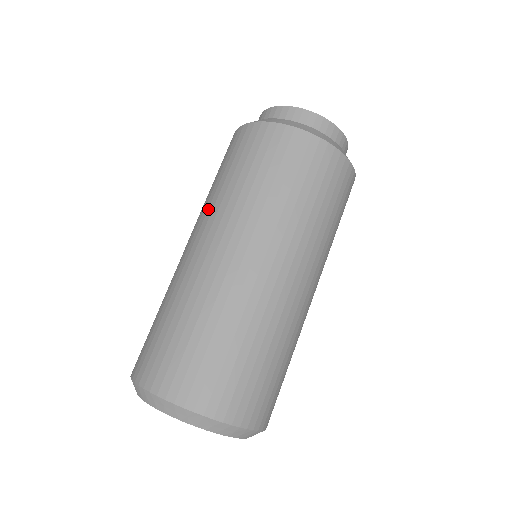
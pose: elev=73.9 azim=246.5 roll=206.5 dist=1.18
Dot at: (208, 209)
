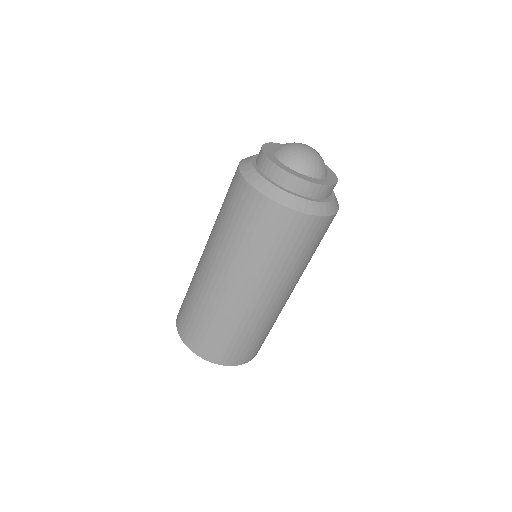
Dot at: (220, 248)
